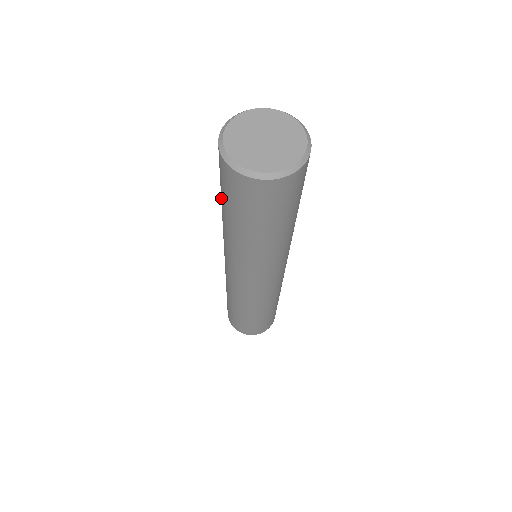
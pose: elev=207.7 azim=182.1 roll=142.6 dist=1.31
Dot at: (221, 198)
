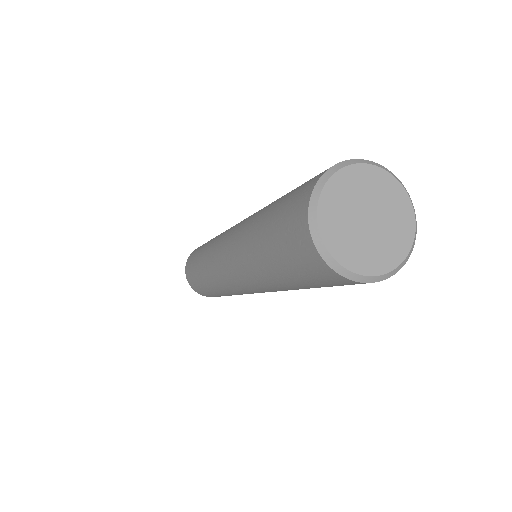
Dot at: (288, 280)
